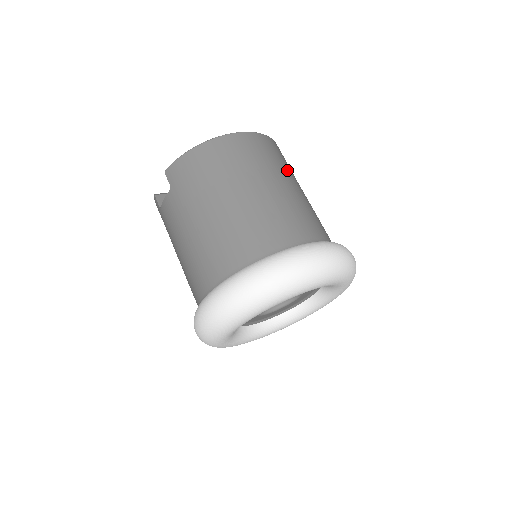
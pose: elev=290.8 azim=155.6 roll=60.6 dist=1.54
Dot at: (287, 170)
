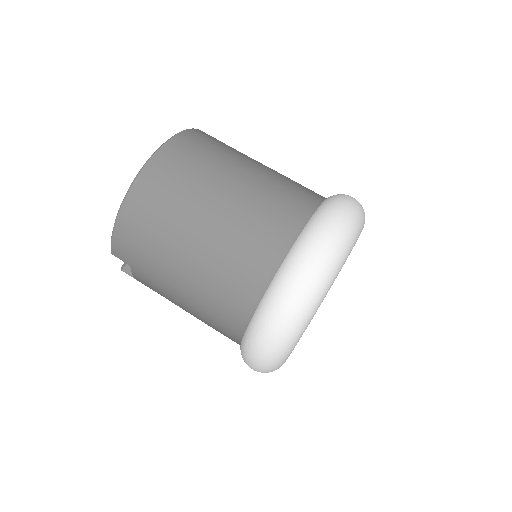
Dot at: (222, 159)
